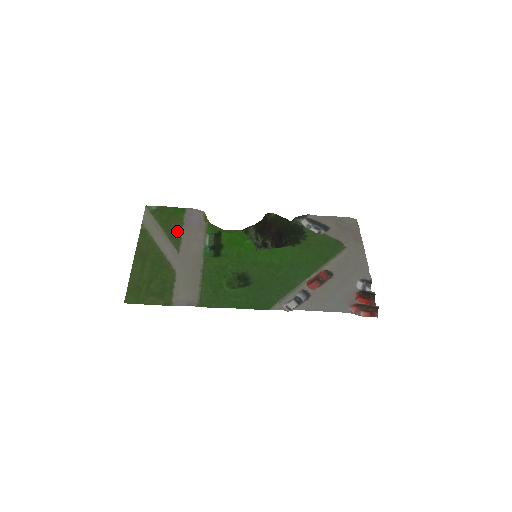
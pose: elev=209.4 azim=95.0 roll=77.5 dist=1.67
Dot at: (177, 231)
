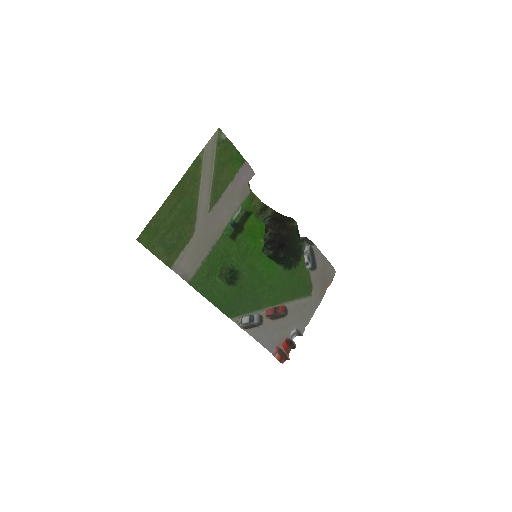
Dot at: (223, 185)
